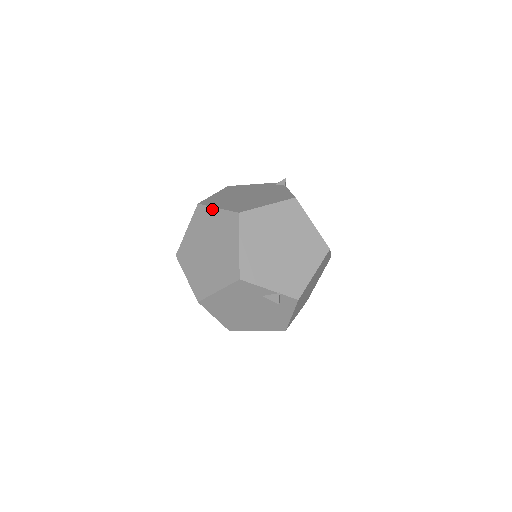
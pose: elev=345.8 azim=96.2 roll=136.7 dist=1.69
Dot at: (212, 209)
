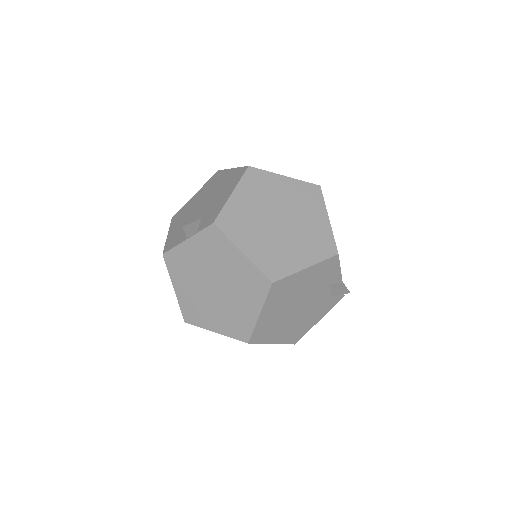
Dot at: (277, 176)
